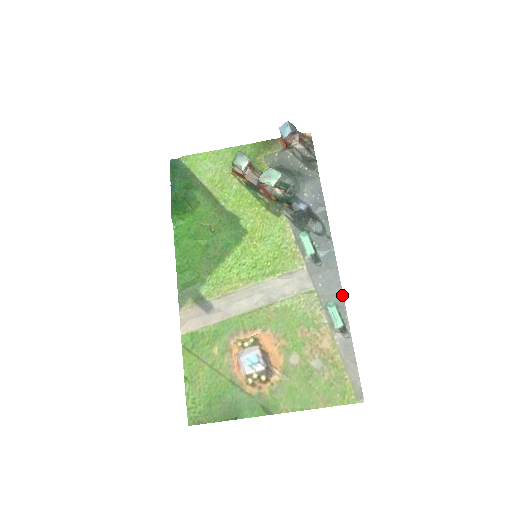
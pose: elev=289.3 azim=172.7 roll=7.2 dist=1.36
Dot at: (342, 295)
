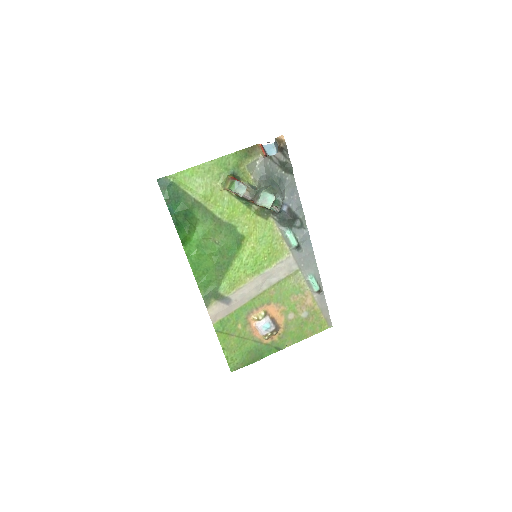
Dot at: (317, 269)
